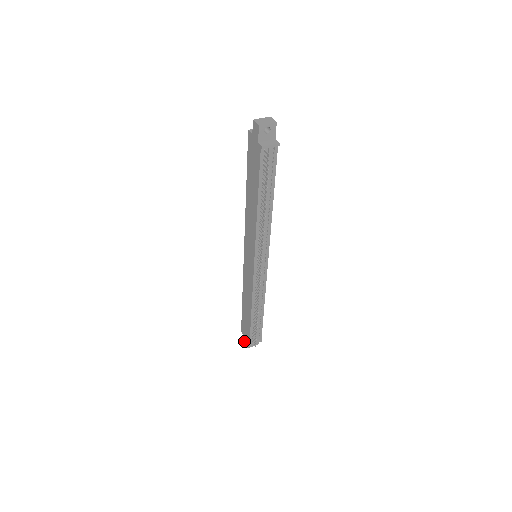
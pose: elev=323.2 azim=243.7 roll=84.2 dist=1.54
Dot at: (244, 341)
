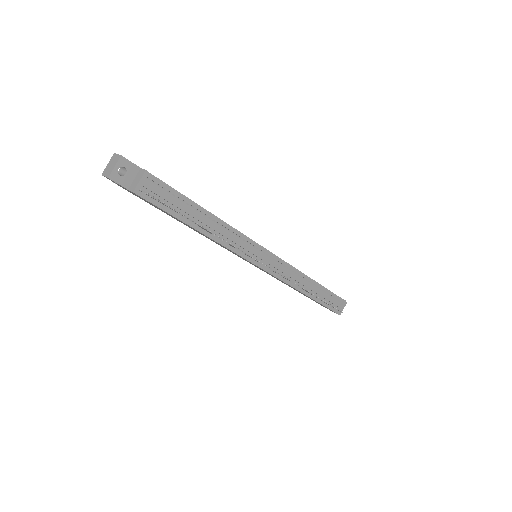
Dot at: occluded
